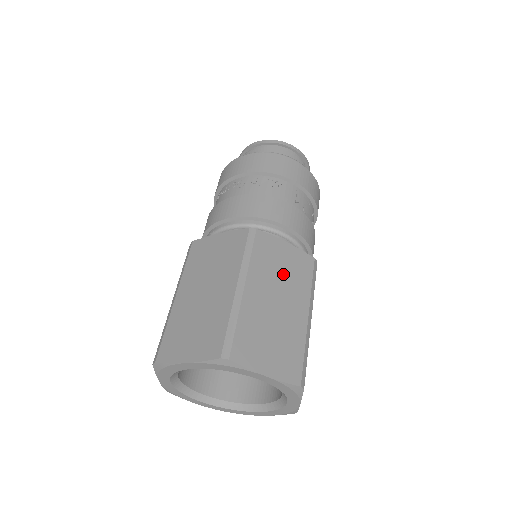
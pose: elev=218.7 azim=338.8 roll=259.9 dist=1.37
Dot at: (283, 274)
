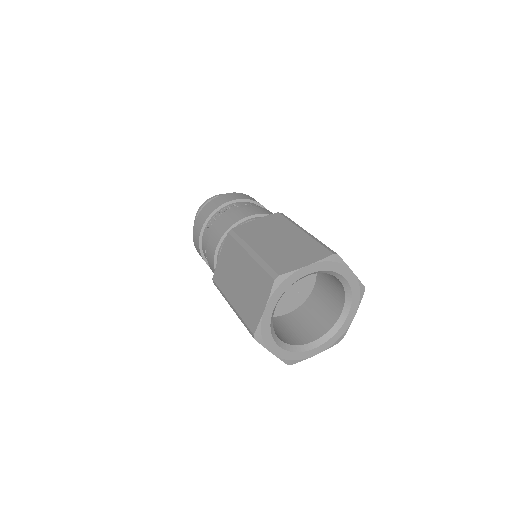
Dot at: occluded
